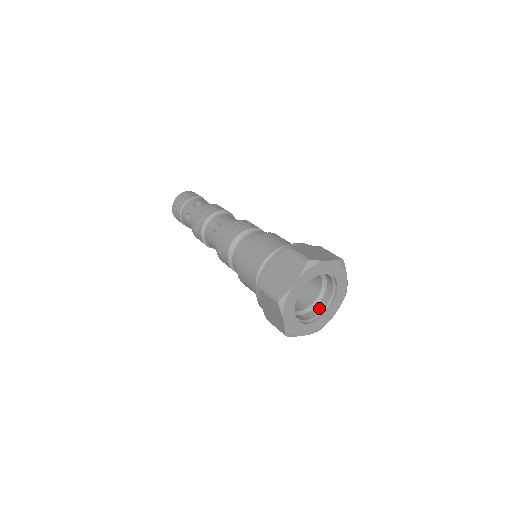
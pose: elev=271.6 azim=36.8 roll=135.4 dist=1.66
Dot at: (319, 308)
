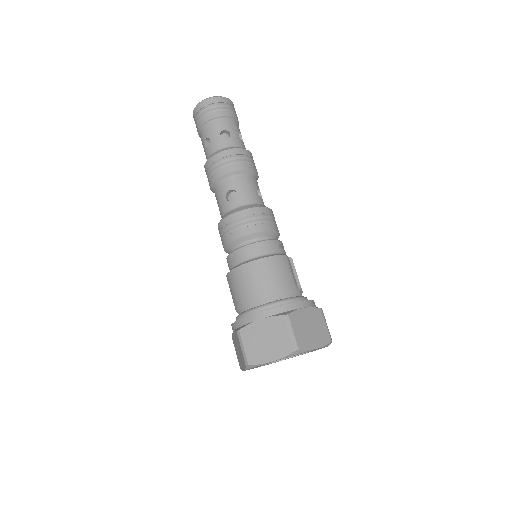
Dot at: occluded
